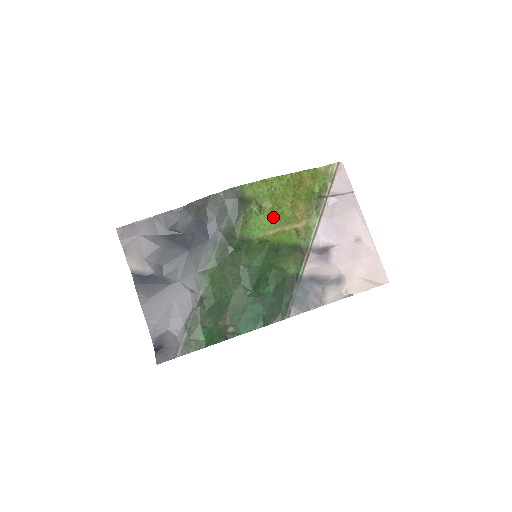
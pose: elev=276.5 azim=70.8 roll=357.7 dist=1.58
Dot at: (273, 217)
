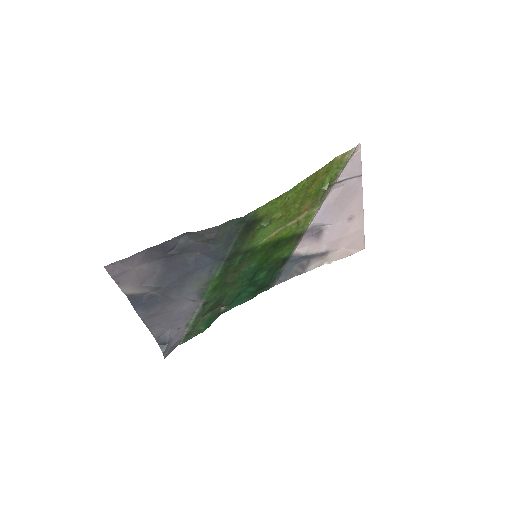
Dot at: (279, 222)
